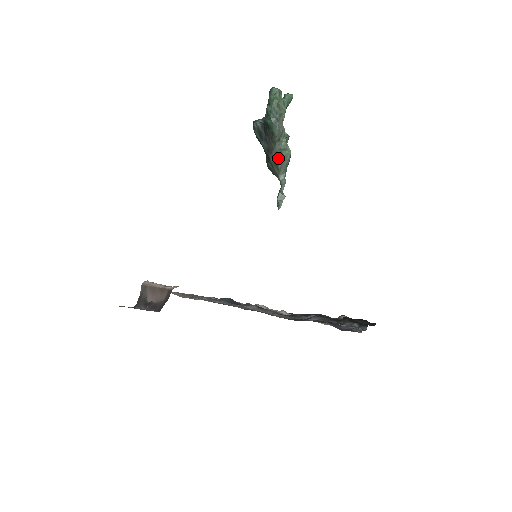
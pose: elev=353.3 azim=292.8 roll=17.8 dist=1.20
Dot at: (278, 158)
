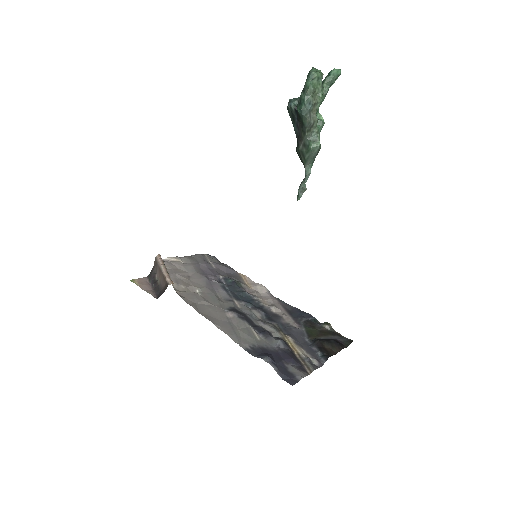
Dot at: (305, 149)
